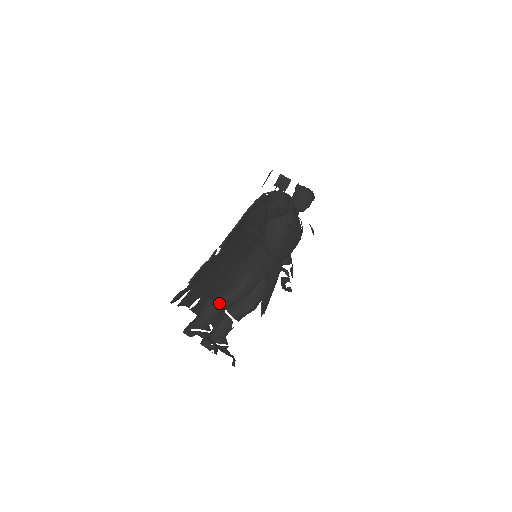
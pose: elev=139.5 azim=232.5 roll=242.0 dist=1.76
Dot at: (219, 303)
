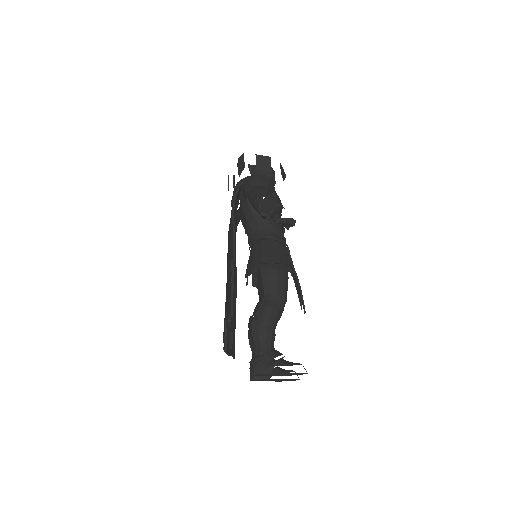
Dot at: (232, 328)
